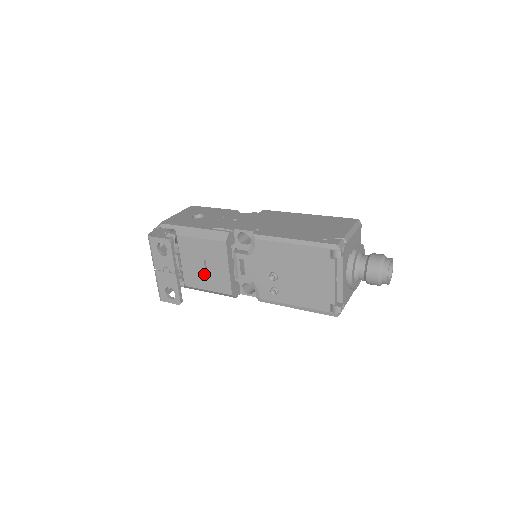
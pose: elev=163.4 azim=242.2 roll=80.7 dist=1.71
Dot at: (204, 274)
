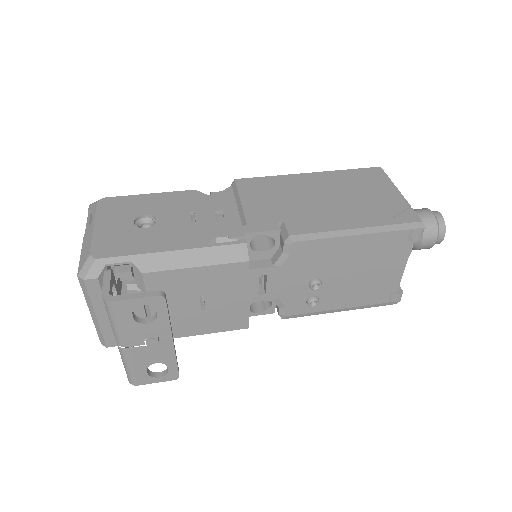
Dot at: (198, 315)
